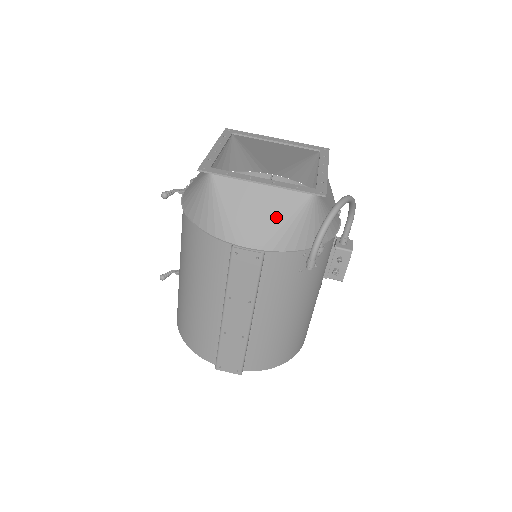
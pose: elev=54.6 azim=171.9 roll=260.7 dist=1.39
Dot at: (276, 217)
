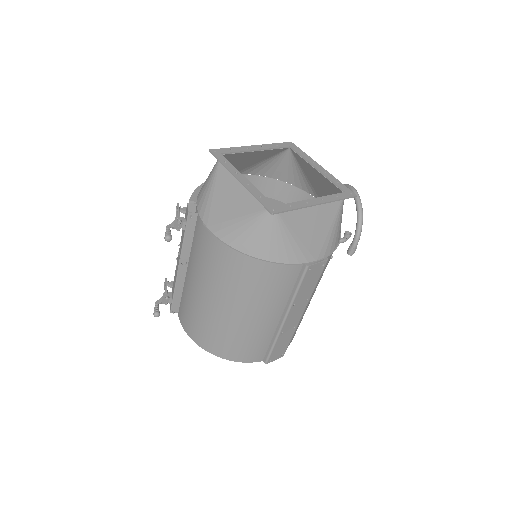
Dot at: (327, 226)
